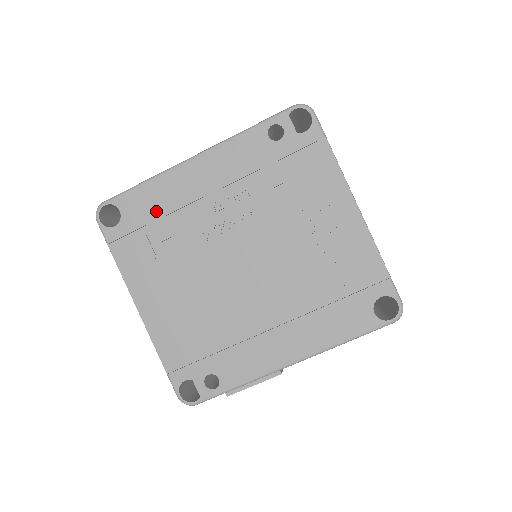
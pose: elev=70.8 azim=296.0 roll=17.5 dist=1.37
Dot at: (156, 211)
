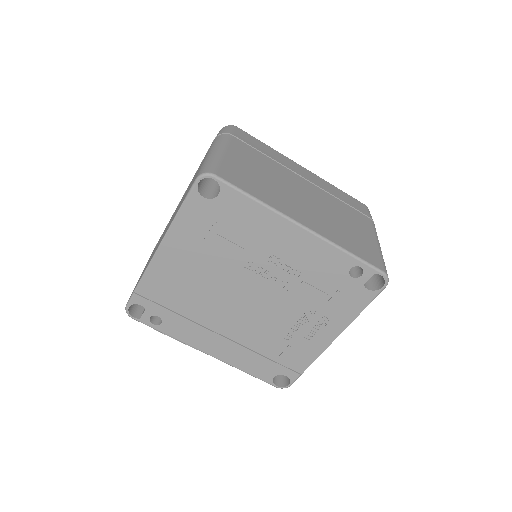
Dot at: (240, 222)
